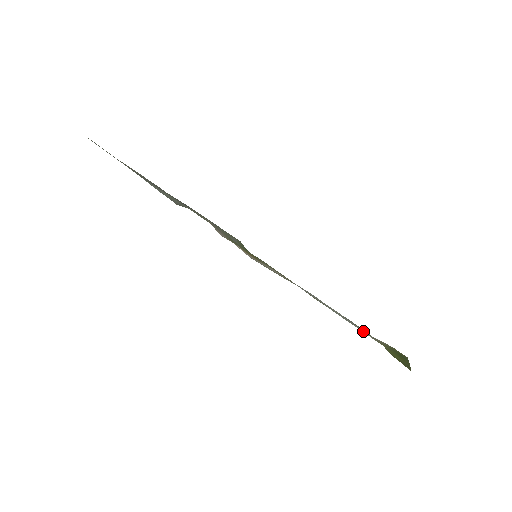
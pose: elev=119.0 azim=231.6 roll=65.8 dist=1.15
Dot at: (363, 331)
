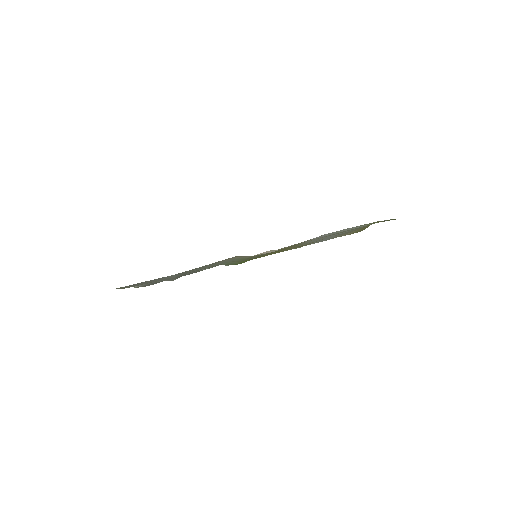
Dot at: (361, 226)
